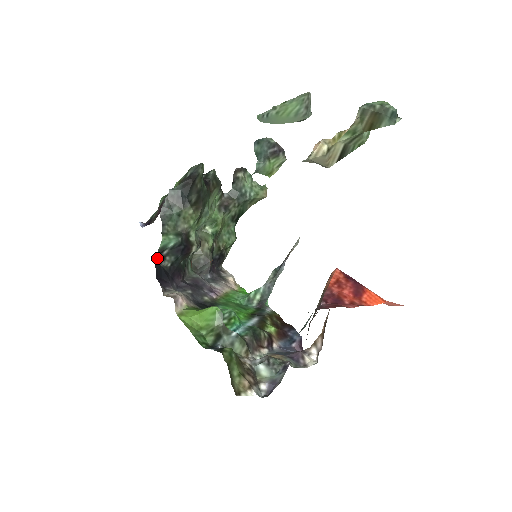
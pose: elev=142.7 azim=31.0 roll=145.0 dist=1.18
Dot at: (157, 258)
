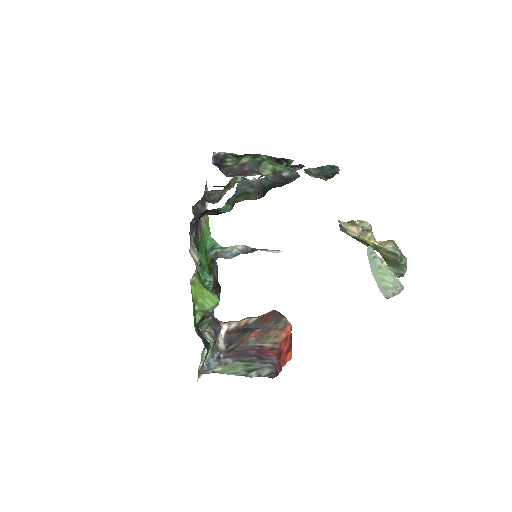
Dot at: (205, 211)
